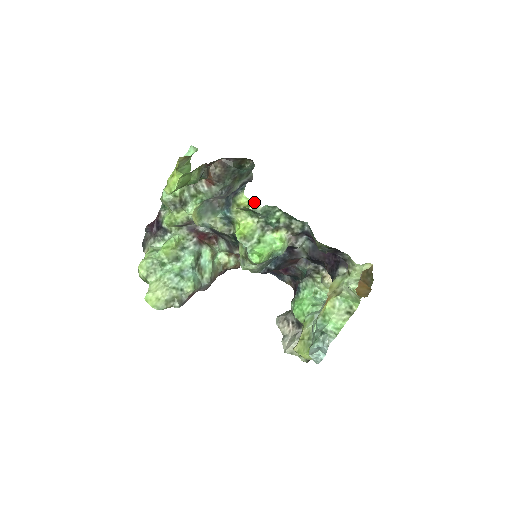
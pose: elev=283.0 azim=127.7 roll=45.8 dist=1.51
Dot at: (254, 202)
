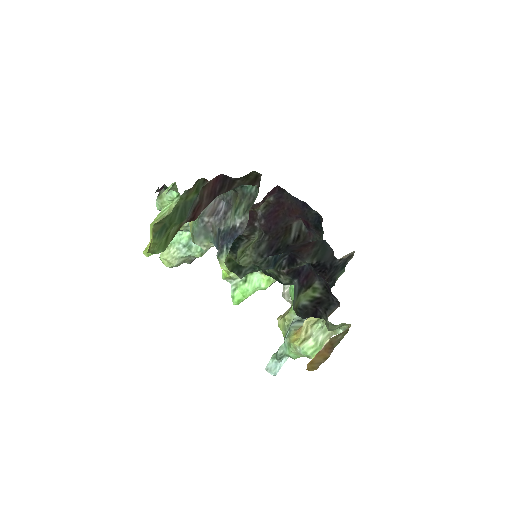
Dot at: (234, 273)
